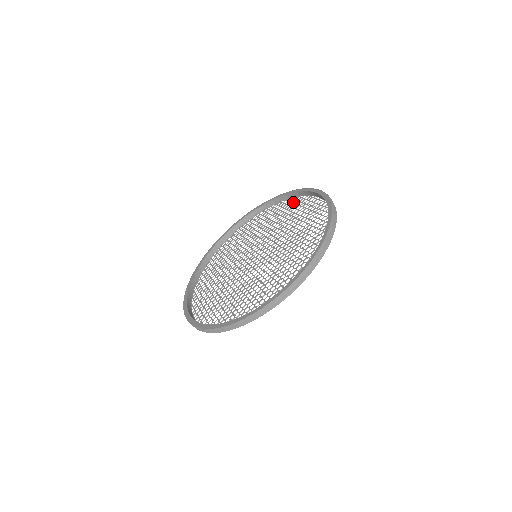
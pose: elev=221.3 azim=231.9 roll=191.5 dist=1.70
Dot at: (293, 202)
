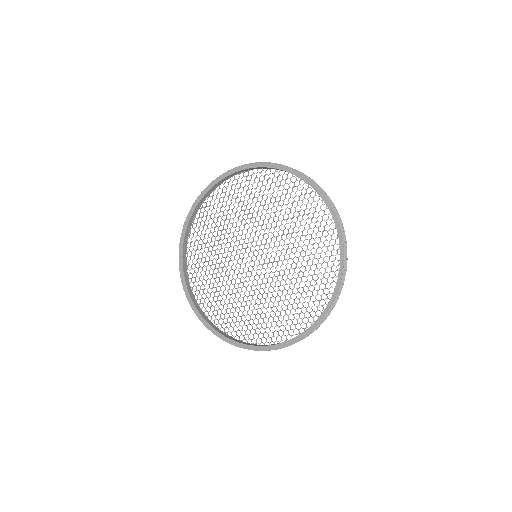
Dot at: (288, 184)
